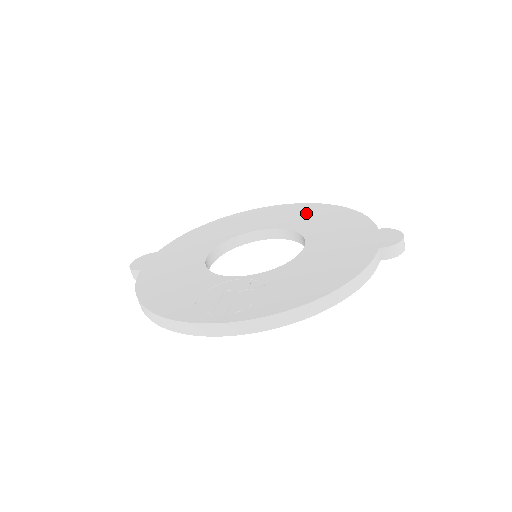
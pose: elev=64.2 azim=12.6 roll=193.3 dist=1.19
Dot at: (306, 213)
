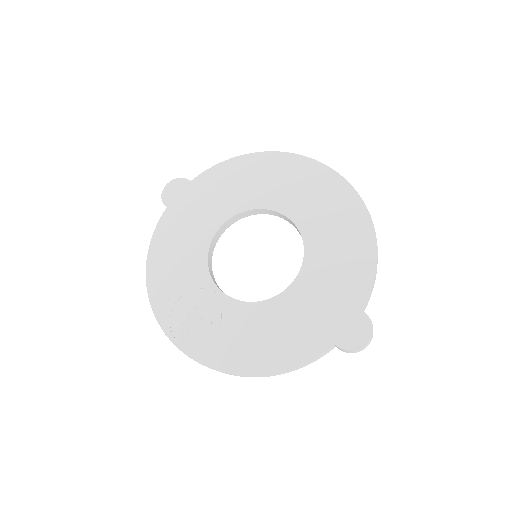
Dot at: (337, 215)
